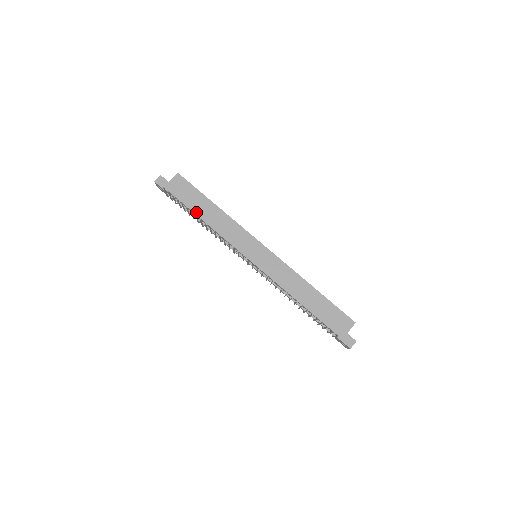
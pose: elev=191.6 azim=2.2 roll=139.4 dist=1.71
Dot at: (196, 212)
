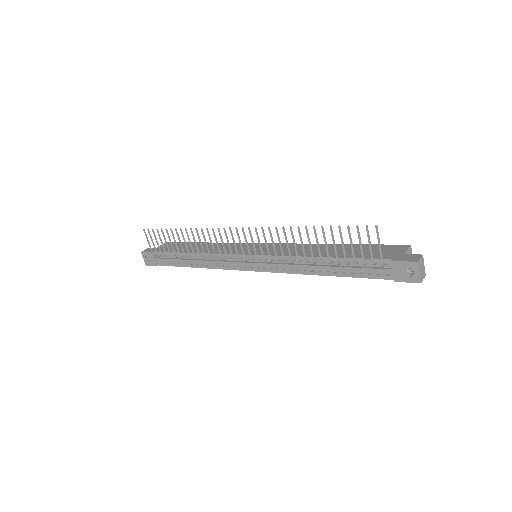
Dot at: occluded
